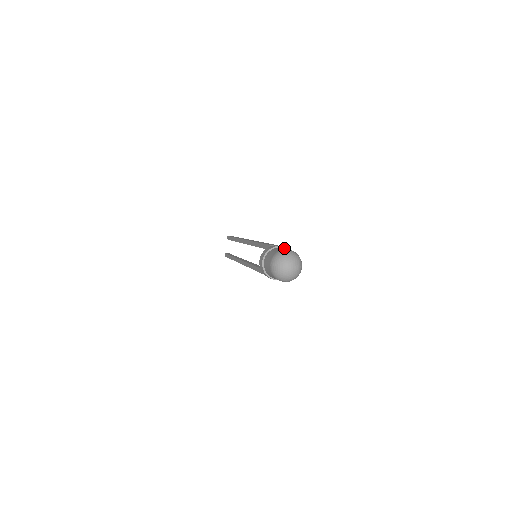
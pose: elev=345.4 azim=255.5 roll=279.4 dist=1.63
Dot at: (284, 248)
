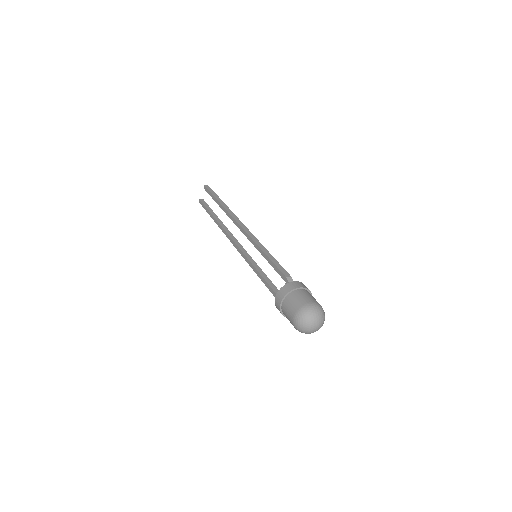
Dot at: (306, 293)
